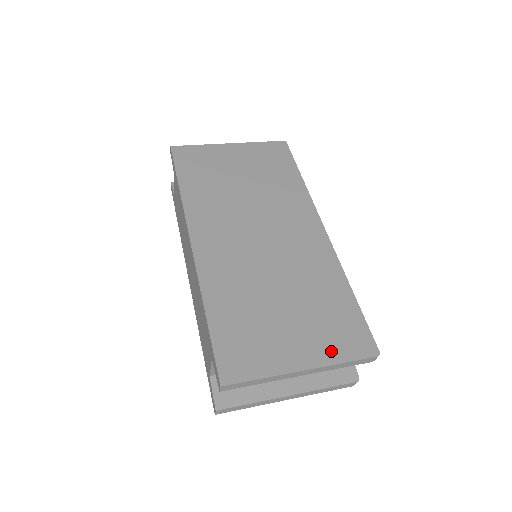
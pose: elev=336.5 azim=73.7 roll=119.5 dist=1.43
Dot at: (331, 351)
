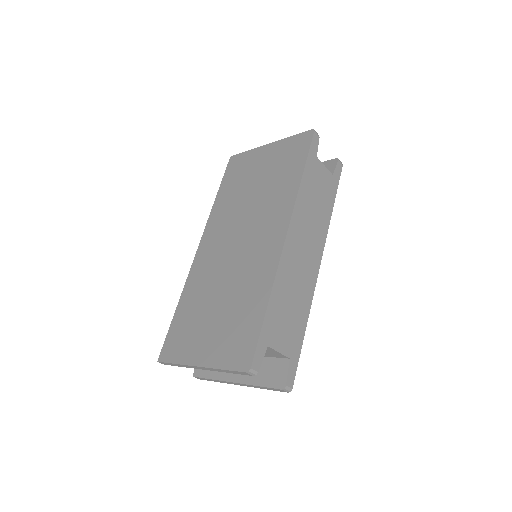
Dot at: (221, 357)
